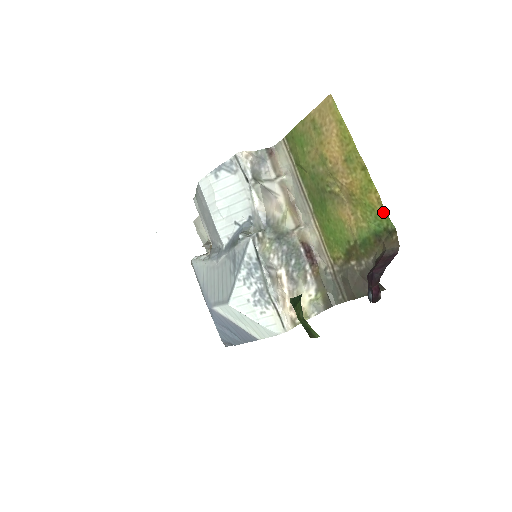
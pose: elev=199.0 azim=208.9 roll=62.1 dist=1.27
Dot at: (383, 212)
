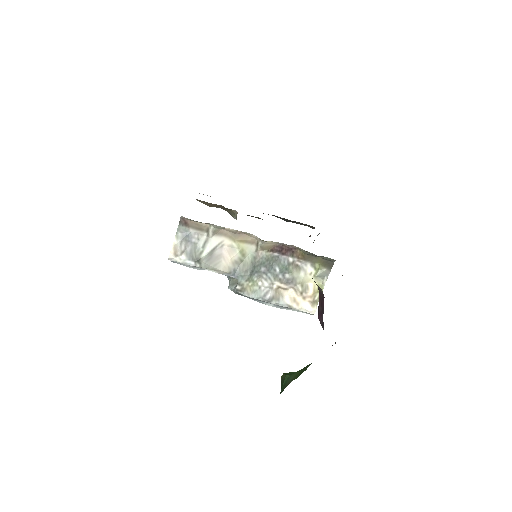
Dot at: occluded
